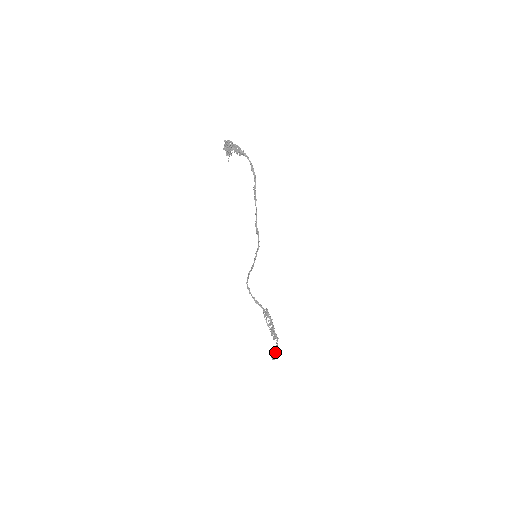
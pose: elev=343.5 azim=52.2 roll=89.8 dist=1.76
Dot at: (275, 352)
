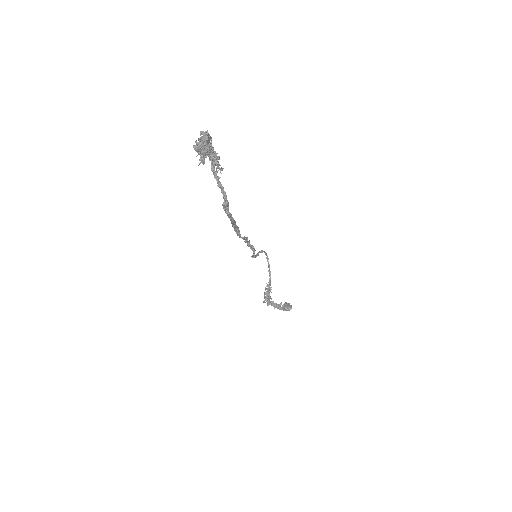
Dot at: occluded
